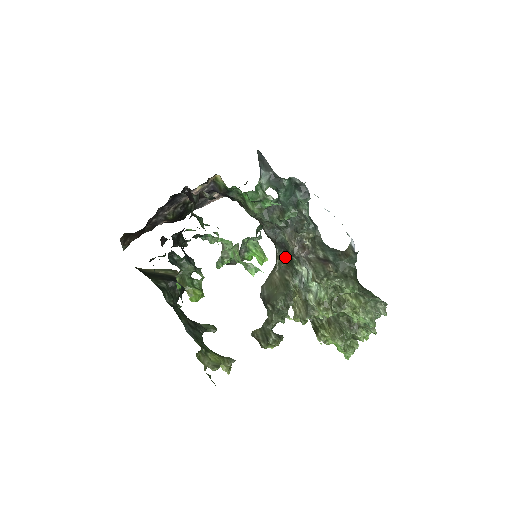
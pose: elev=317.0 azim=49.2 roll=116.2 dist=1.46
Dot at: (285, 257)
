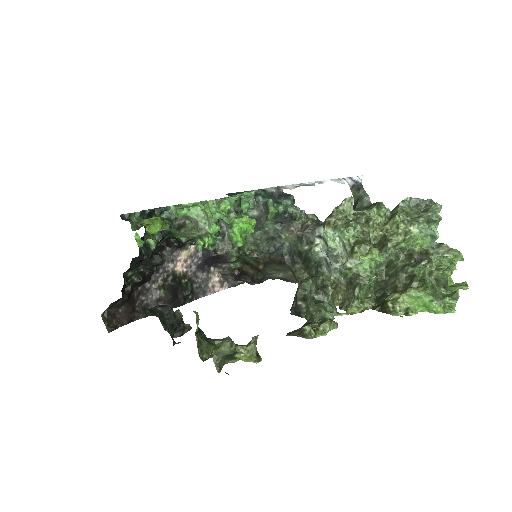
Dot at: (303, 269)
